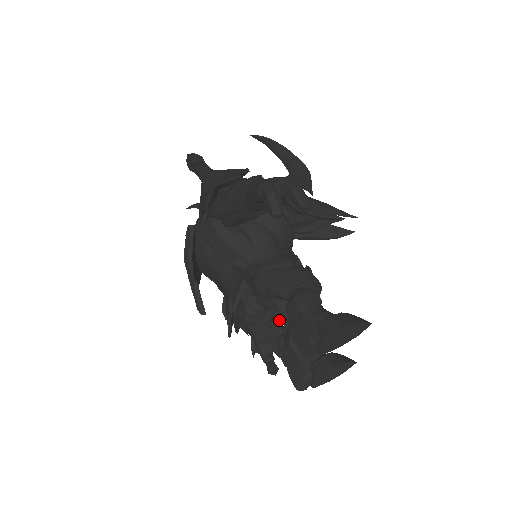
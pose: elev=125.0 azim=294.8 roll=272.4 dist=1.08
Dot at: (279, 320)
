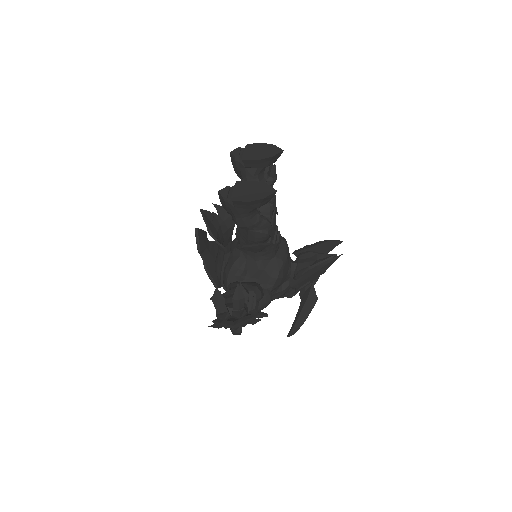
Dot at: occluded
